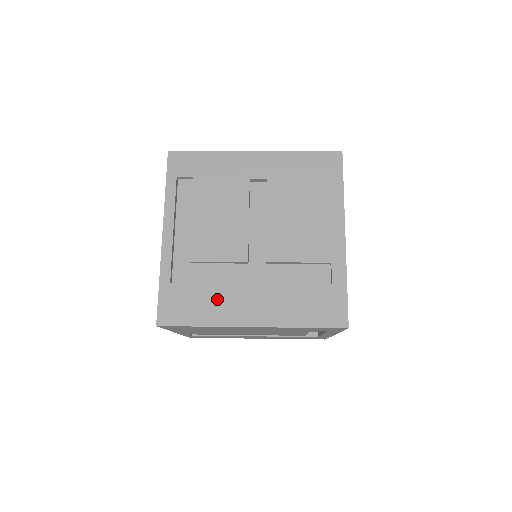
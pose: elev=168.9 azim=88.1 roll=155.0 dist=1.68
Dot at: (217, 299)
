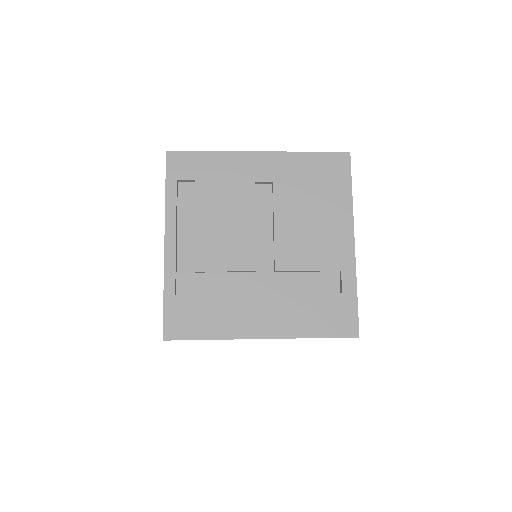
Dot at: (225, 311)
